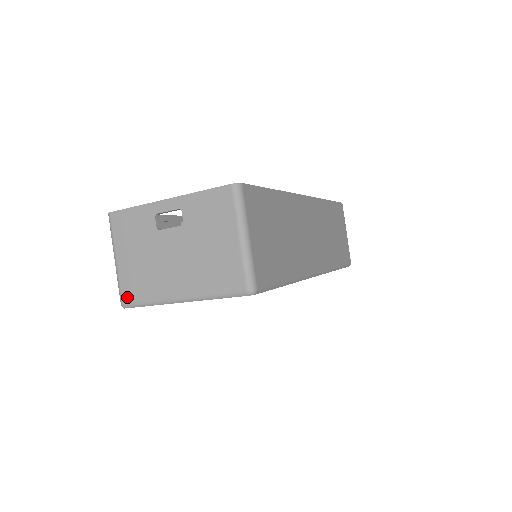
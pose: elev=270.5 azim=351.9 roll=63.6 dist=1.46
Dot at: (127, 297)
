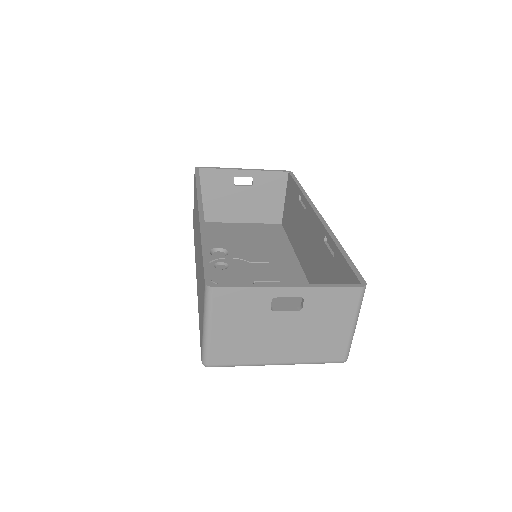
Dot at: (216, 360)
